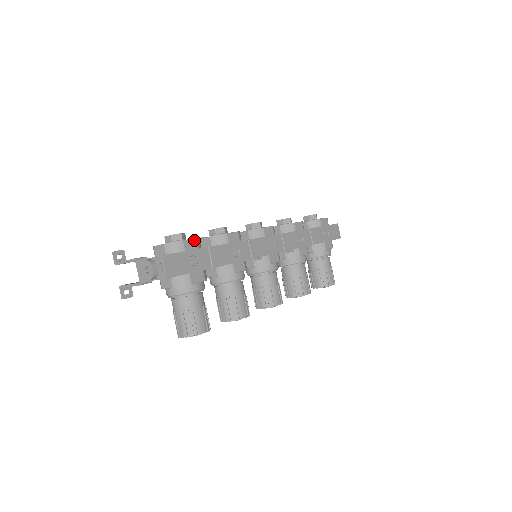
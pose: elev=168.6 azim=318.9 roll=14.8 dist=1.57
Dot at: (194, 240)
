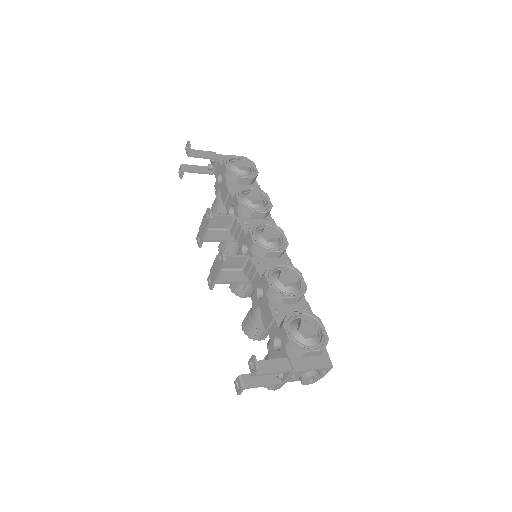
Dot at: (322, 325)
